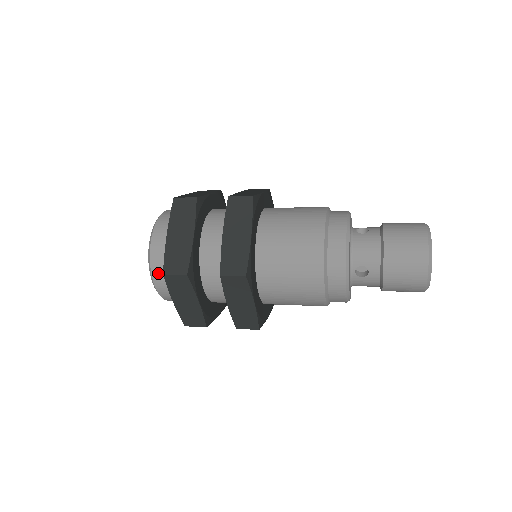
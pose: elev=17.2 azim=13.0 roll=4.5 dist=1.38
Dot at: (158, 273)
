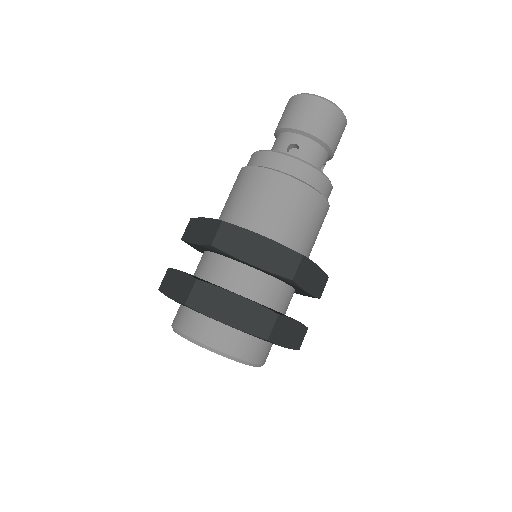
Dot at: (199, 333)
